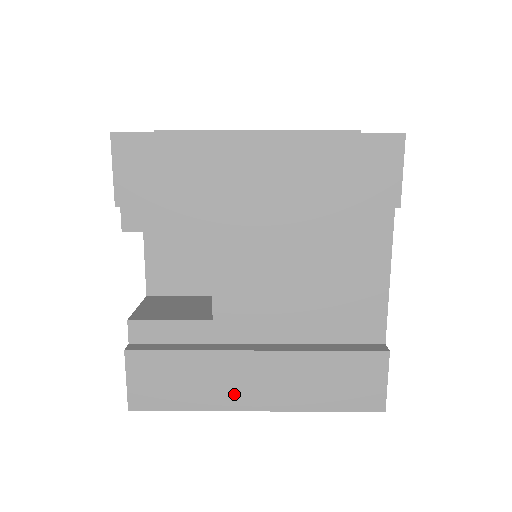
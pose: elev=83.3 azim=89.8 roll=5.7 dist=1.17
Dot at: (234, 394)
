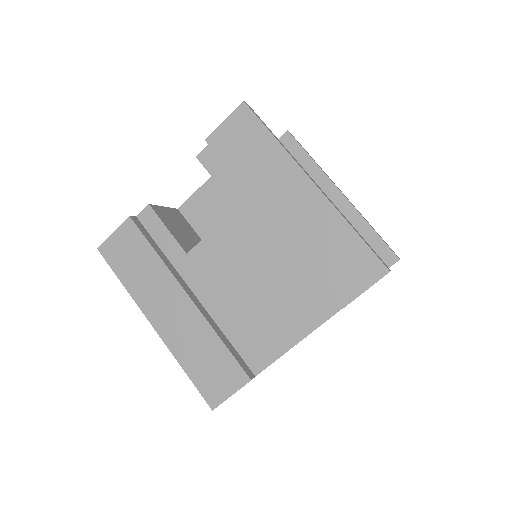
Dot at: (152, 303)
